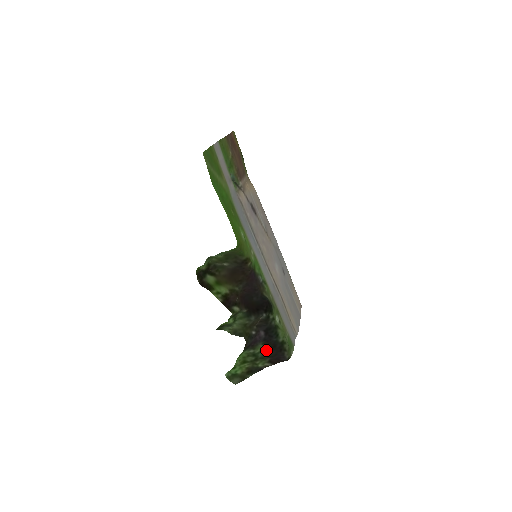
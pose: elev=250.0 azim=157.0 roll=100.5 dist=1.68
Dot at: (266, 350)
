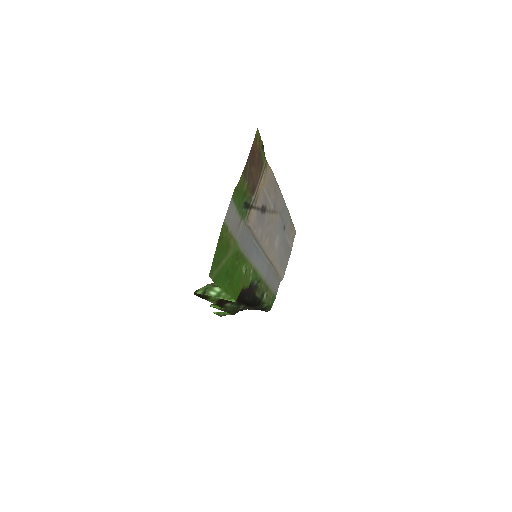
Dot at: occluded
